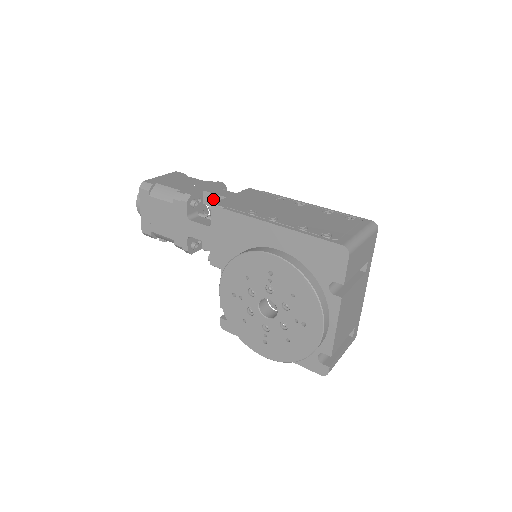
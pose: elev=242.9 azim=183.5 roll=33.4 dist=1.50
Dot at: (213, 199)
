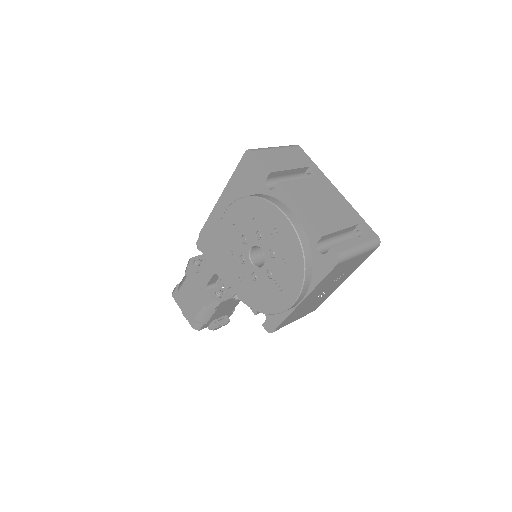
Dot at: occluded
